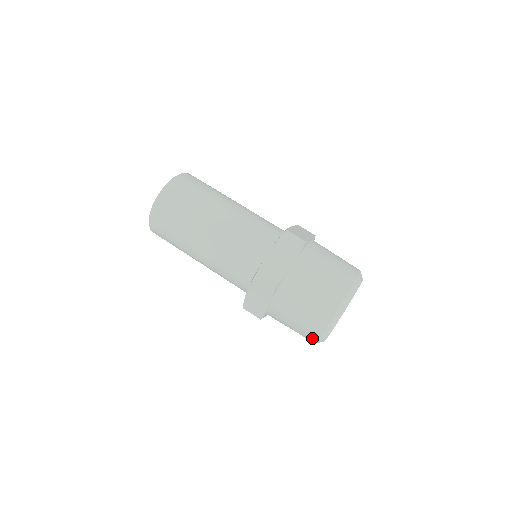
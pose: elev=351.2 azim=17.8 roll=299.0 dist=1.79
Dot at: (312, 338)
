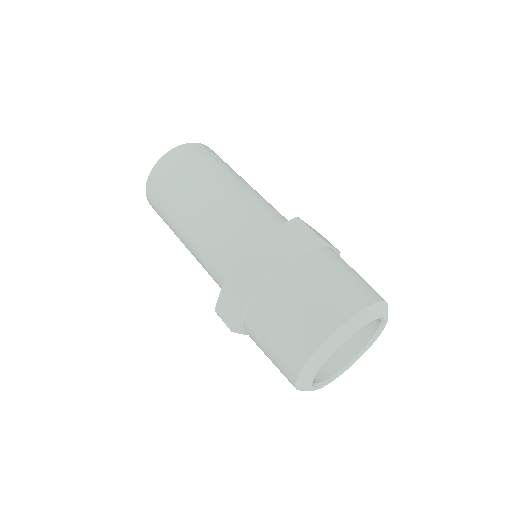
Dot at: (290, 373)
